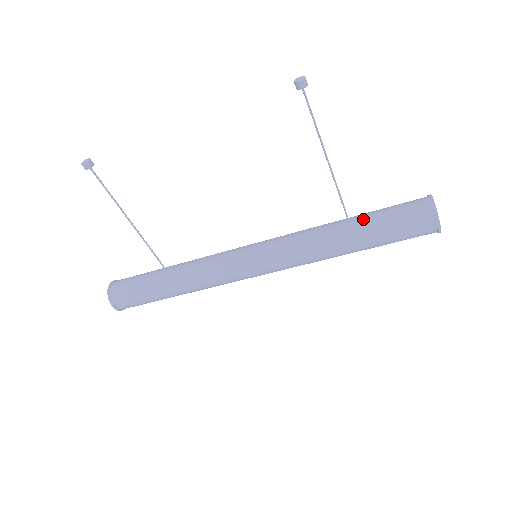
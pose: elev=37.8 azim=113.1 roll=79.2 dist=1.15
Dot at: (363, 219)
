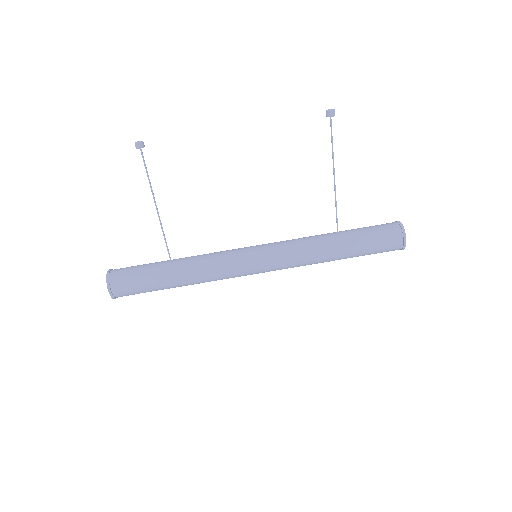
Dot at: (349, 232)
